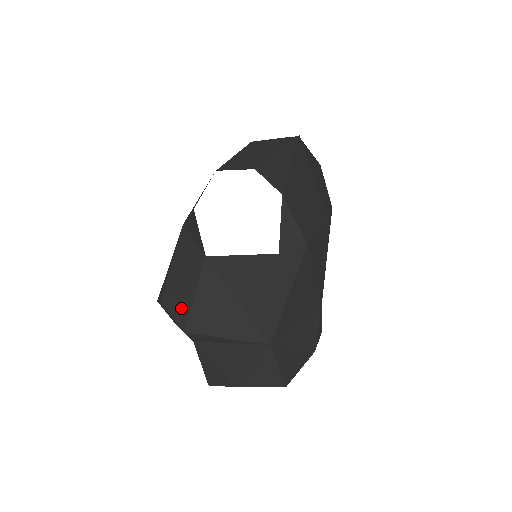
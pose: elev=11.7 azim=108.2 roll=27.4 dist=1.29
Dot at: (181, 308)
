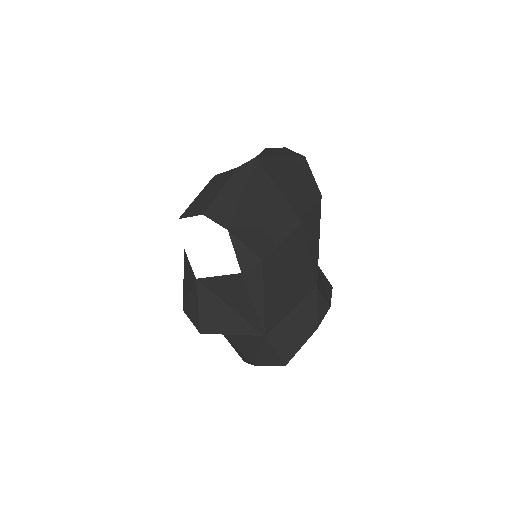
Dot at: (194, 316)
